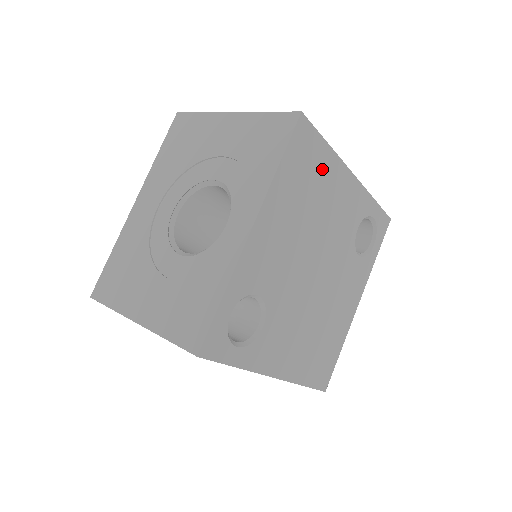
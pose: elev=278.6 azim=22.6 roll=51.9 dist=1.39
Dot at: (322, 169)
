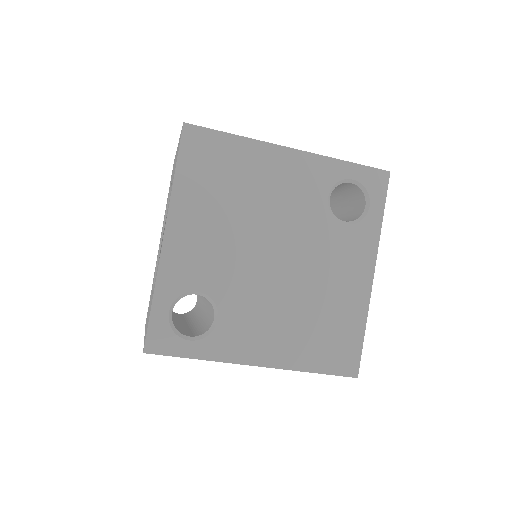
Dot at: (237, 159)
